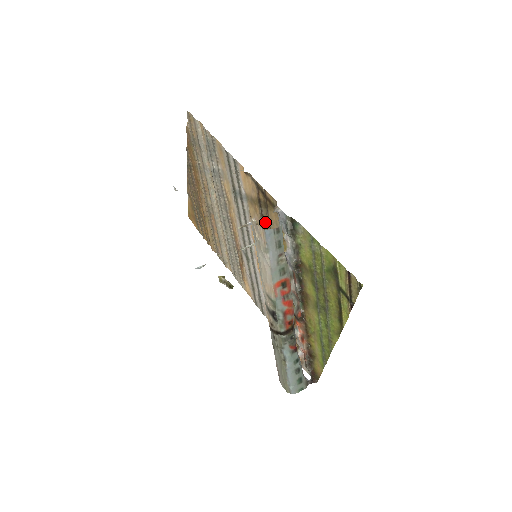
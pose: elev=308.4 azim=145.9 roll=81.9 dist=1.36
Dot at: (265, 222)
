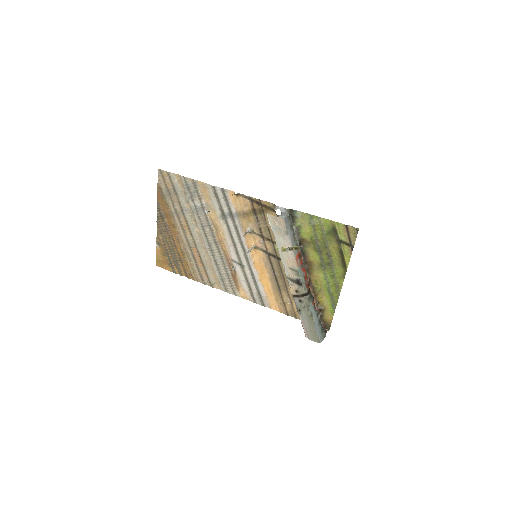
Dot at: (261, 225)
